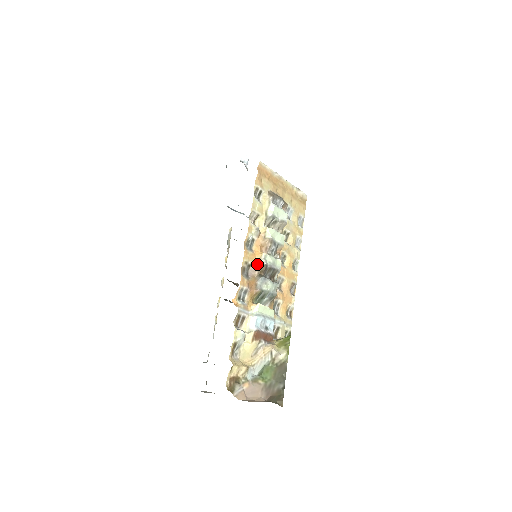
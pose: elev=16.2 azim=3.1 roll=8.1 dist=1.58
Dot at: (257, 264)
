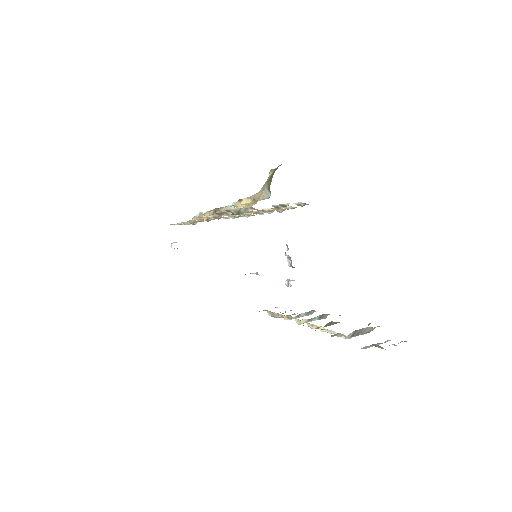
Dot at: occluded
